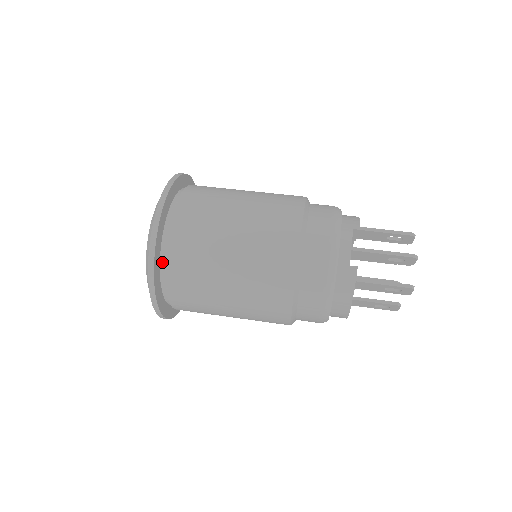
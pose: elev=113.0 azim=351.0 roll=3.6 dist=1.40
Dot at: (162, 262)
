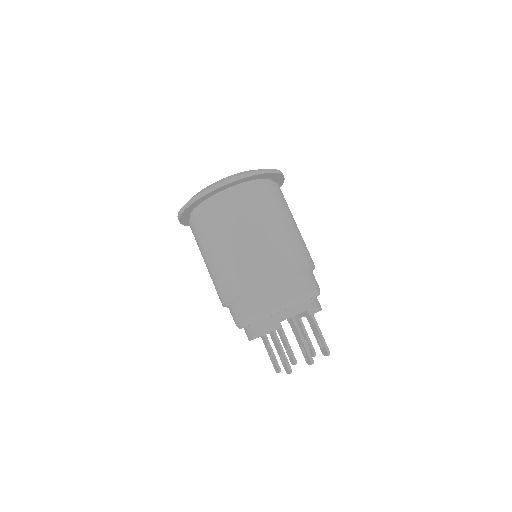
Dot at: (211, 198)
